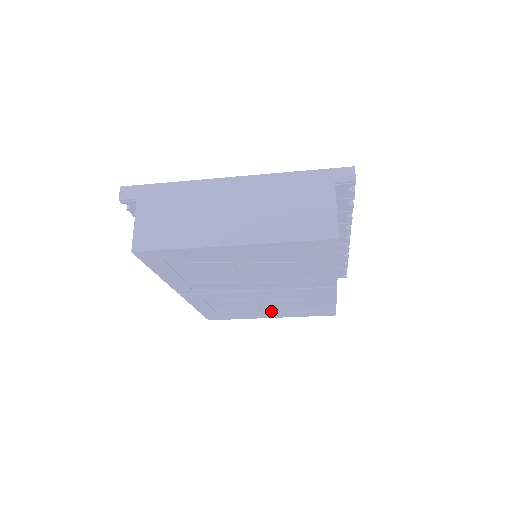
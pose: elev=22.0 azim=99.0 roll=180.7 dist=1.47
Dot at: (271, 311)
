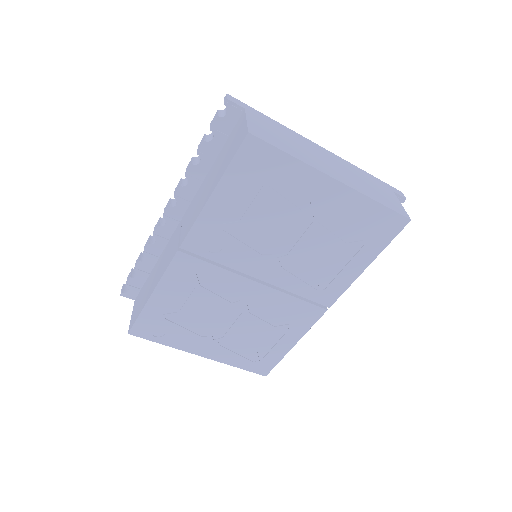
Dot at: (219, 339)
